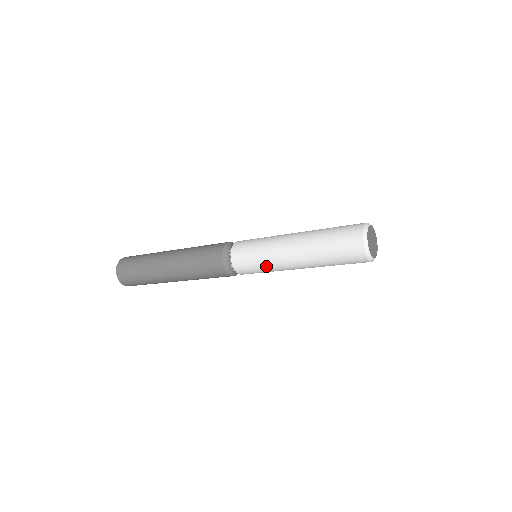
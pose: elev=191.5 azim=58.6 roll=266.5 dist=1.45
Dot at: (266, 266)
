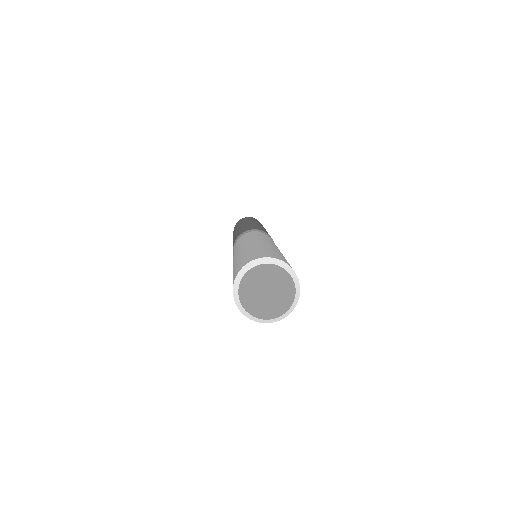
Dot at: occluded
